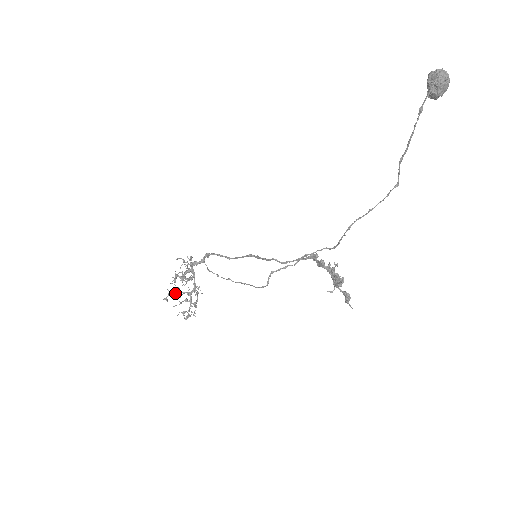
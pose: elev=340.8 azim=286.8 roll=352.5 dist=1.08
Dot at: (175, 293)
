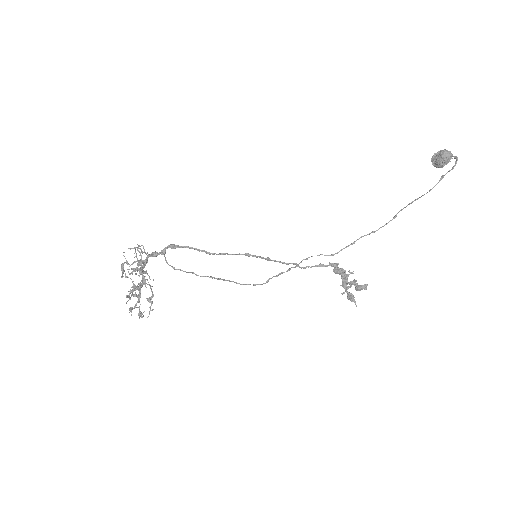
Dot at: (134, 288)
